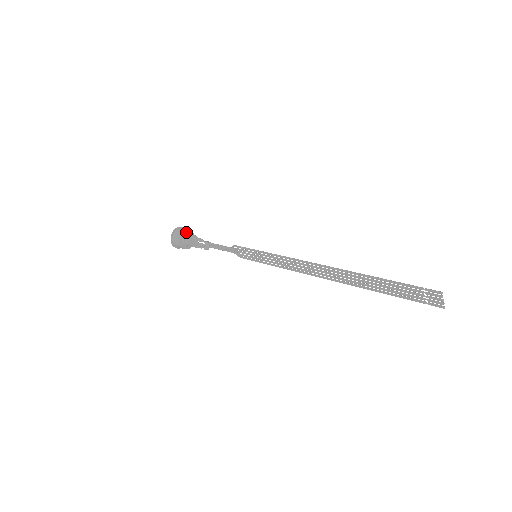
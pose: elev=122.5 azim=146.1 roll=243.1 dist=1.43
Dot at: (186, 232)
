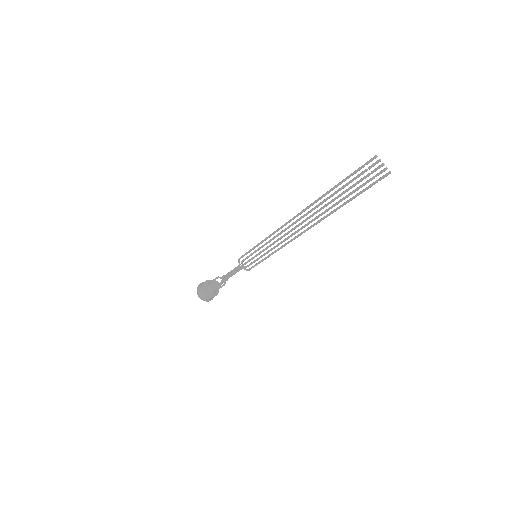
Dot at: (208, 282)
